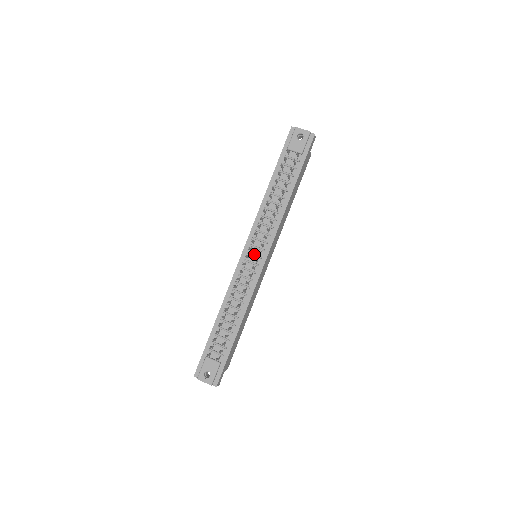
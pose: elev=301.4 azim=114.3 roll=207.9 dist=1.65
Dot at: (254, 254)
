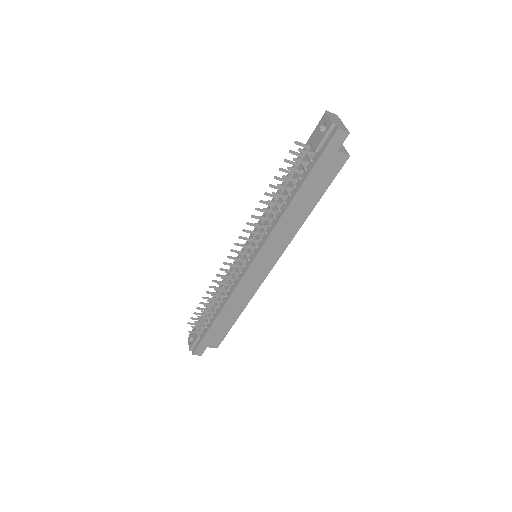
Dot at: occluded
